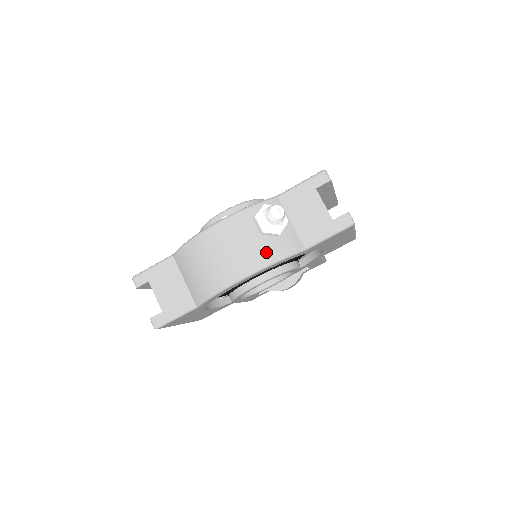
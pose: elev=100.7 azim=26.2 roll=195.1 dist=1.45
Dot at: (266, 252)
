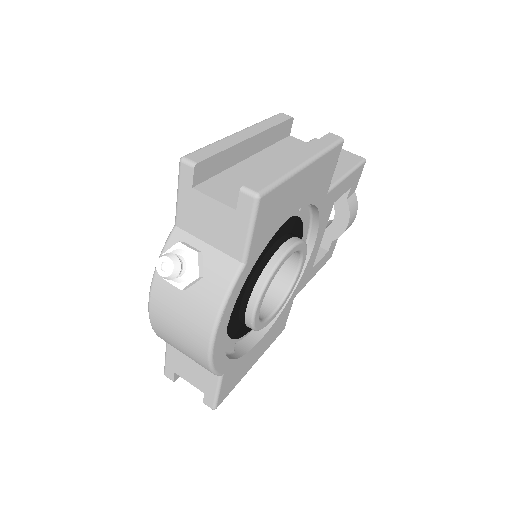
Dot at: (205, 304)
